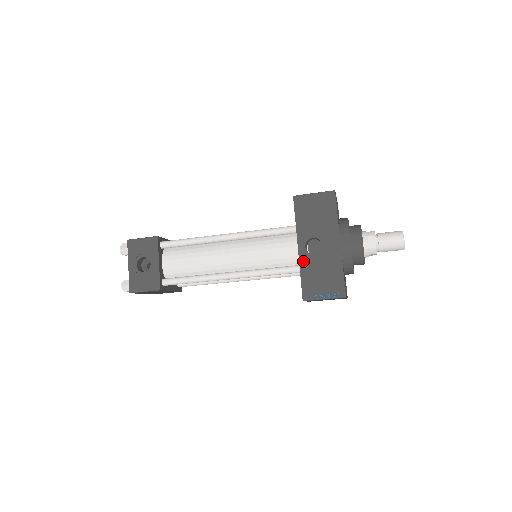
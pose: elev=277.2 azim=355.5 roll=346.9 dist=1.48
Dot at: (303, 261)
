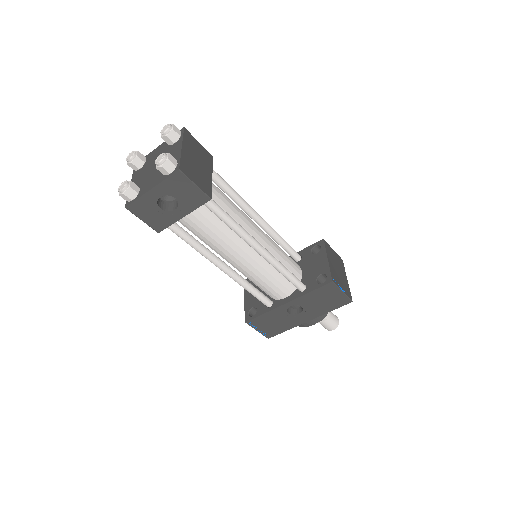
Dot at: (278, 310)
